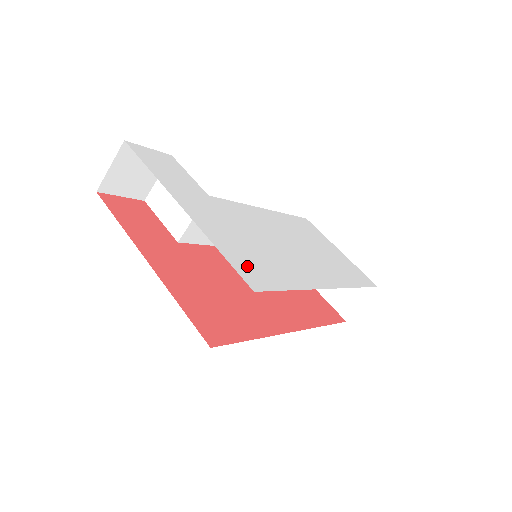
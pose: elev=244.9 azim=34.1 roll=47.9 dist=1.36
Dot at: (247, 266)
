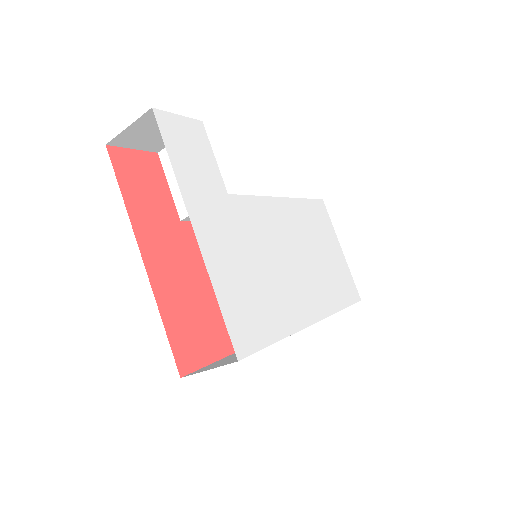
Dot at: (241, 318)
